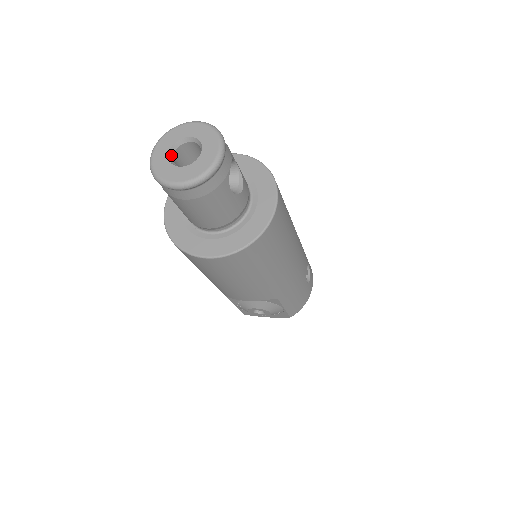
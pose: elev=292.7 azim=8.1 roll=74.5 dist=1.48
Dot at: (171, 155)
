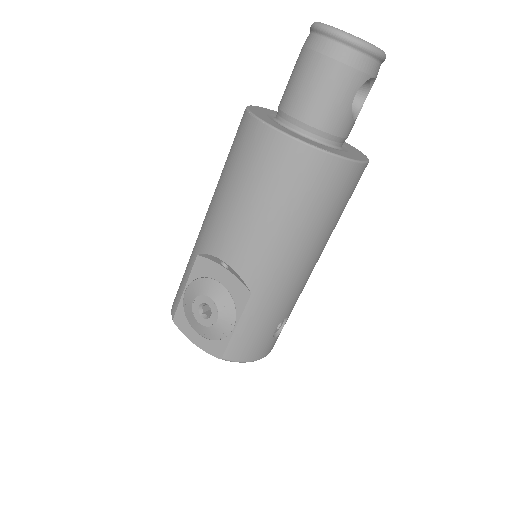
Dot at: occluded
